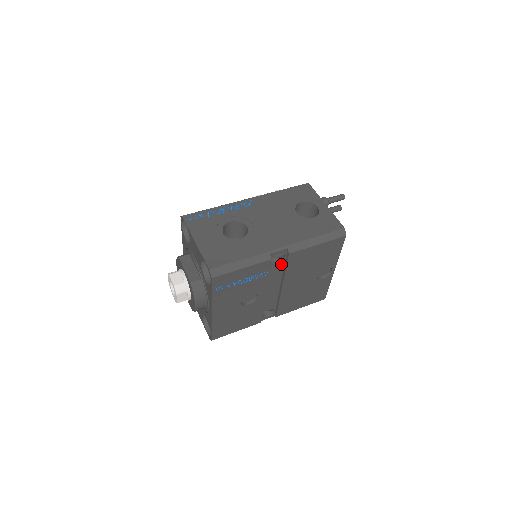
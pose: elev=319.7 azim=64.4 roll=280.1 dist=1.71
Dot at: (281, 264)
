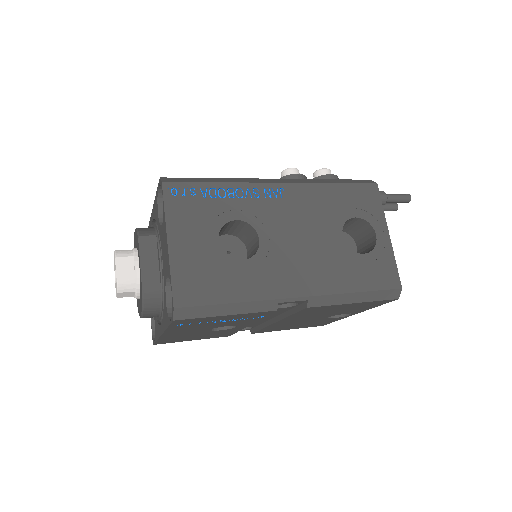
Dot at: (288, 307)
